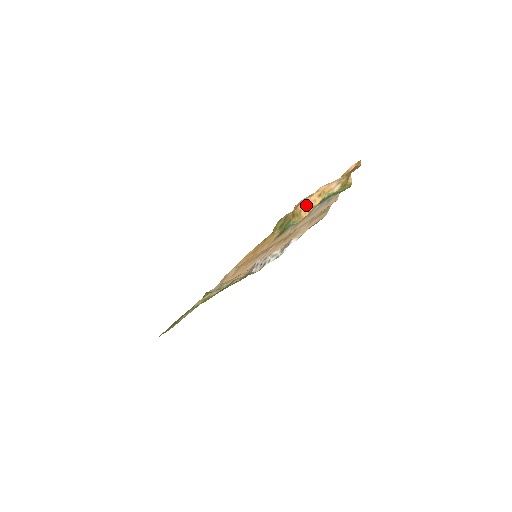
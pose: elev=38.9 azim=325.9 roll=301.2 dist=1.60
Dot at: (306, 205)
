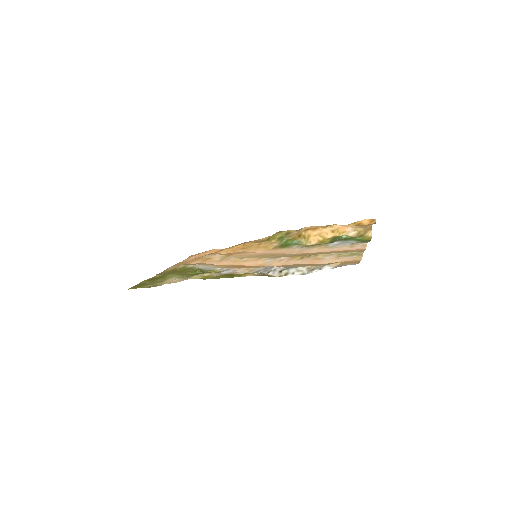
Dot at: (317, 233)
